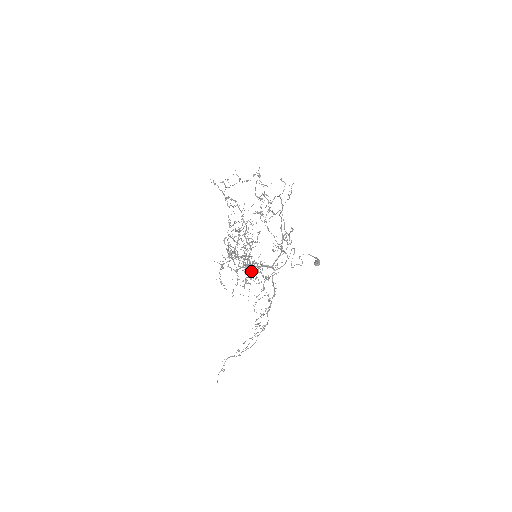
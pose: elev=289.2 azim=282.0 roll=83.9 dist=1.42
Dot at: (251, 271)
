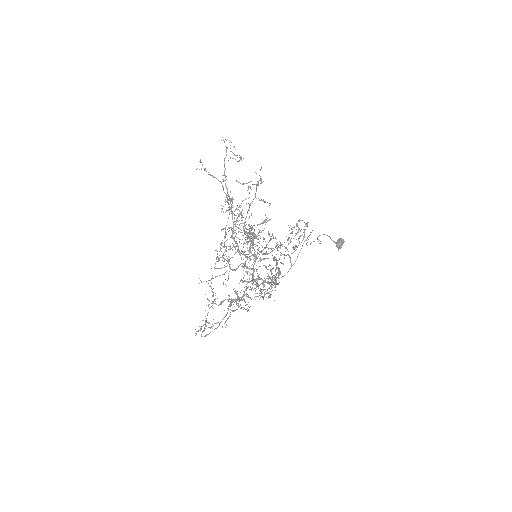
Dot at: occluded
